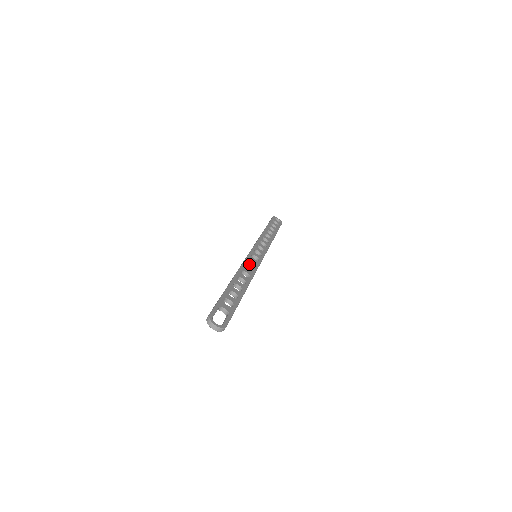
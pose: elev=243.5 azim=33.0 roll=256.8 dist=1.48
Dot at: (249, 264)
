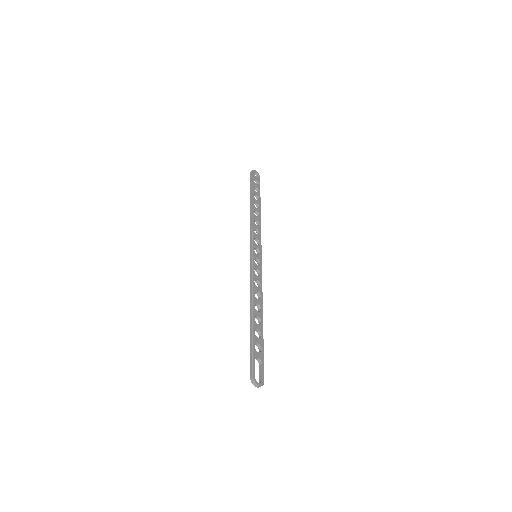
Dot at: (256, 277)
